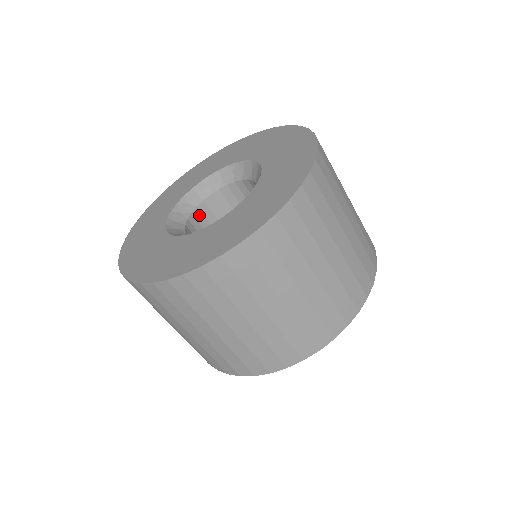
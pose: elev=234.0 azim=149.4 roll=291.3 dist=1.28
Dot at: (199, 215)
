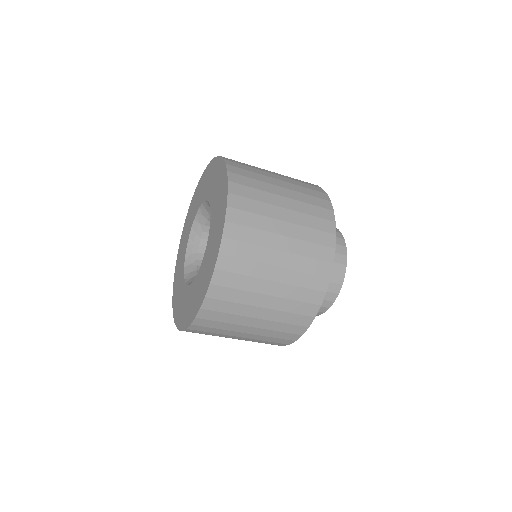
Dot at: occluded
